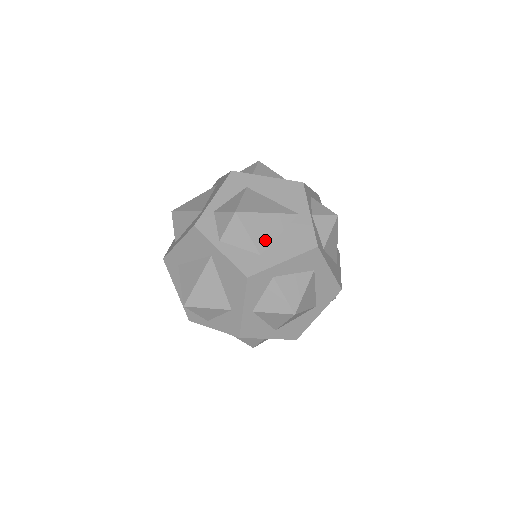
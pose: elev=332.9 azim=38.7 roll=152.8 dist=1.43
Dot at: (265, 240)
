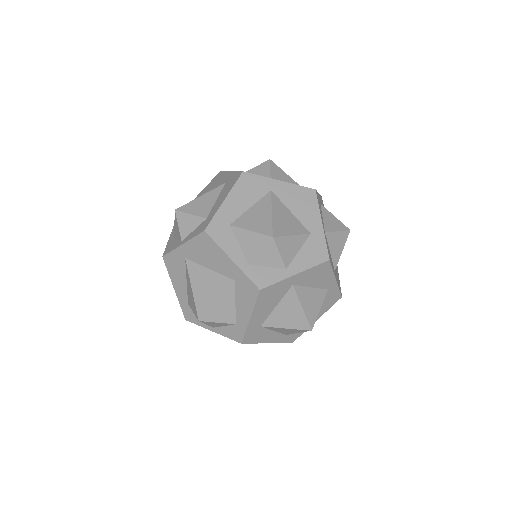
Dot at: occluded
